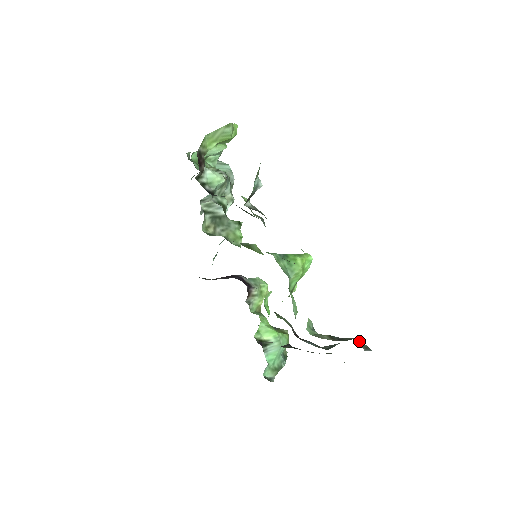
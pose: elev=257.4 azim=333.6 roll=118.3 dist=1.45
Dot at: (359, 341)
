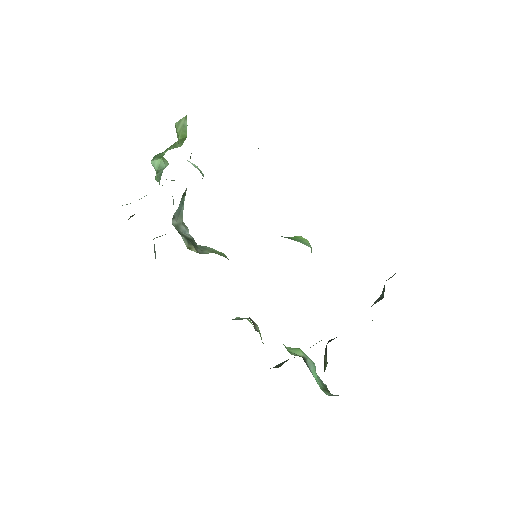
Dot at: occluded
